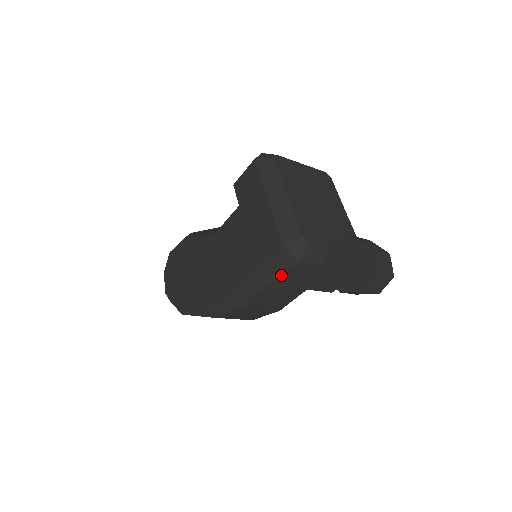
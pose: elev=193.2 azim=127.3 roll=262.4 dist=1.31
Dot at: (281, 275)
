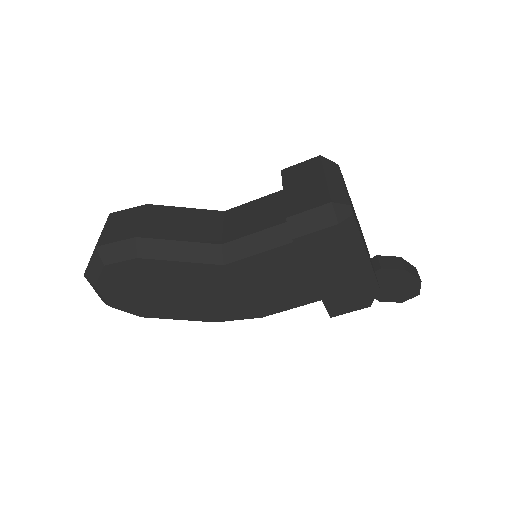
Dot at: occluded
